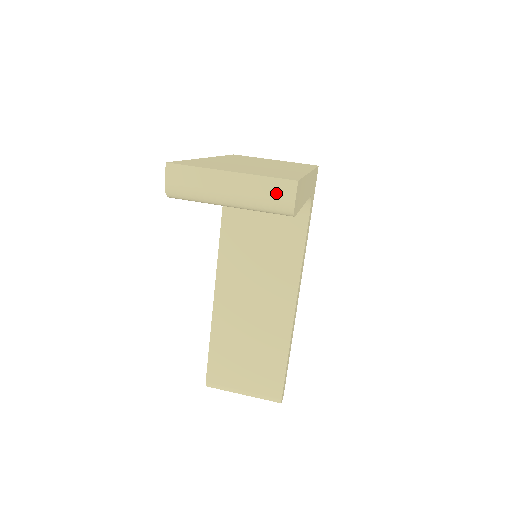
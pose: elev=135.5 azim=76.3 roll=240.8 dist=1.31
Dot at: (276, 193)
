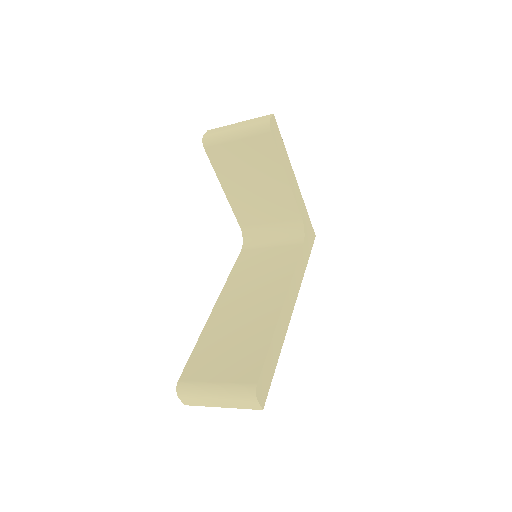
Dot at: (261, 120)
